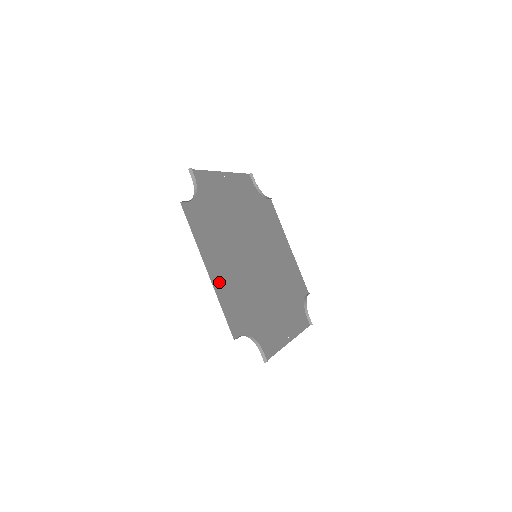
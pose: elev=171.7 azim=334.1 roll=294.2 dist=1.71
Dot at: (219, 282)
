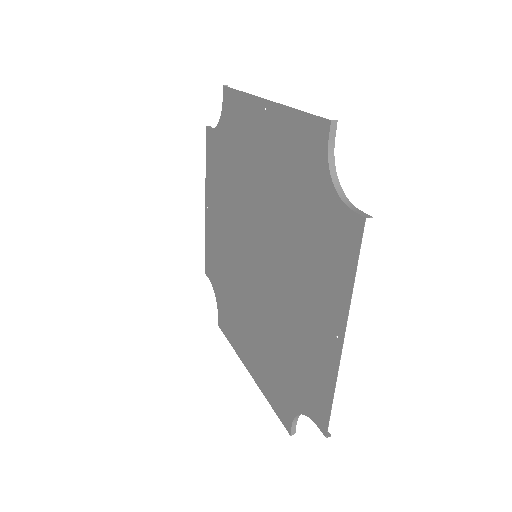
Dot at: (326, 350)
